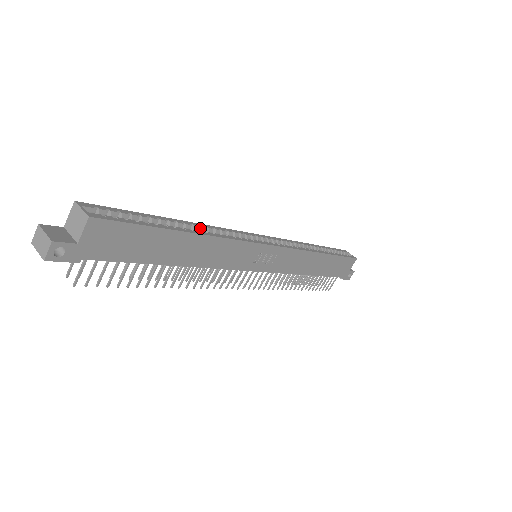
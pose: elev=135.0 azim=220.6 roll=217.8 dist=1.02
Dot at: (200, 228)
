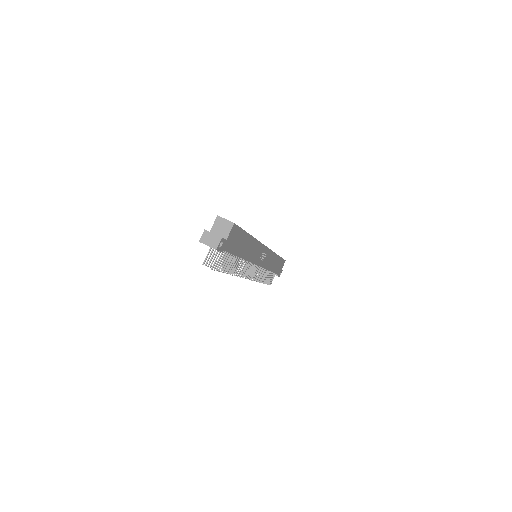
Dot at: occluded
